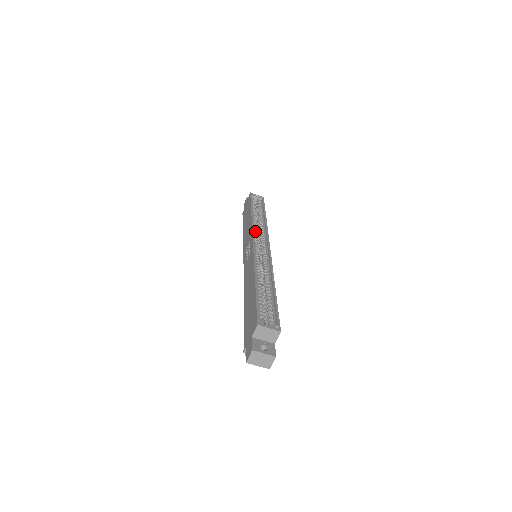
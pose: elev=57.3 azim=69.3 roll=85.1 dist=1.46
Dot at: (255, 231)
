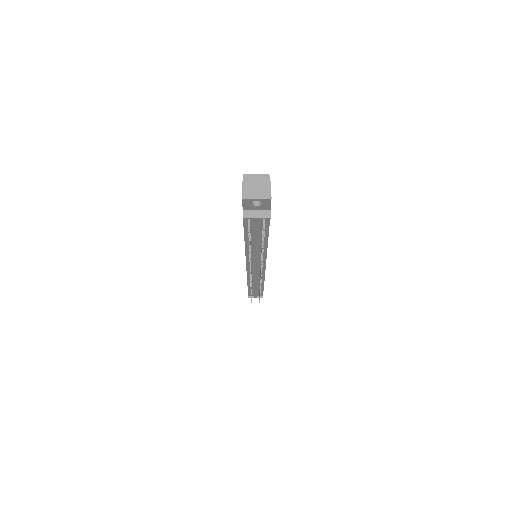
Dot at: occluded
